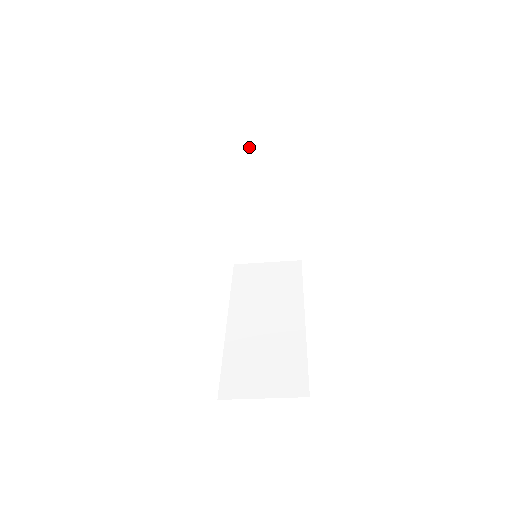
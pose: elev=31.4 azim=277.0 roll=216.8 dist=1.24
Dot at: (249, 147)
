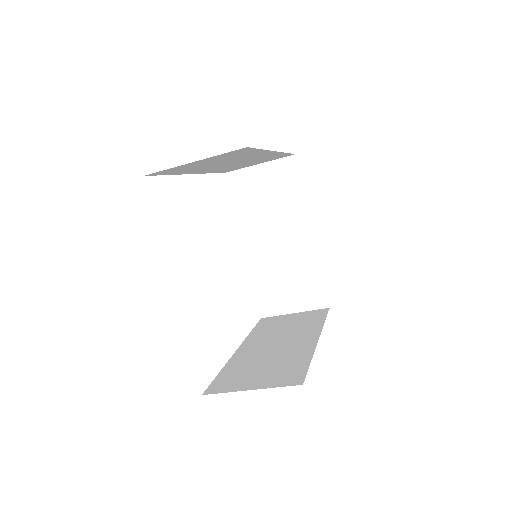
Dot at: (262, 185)
